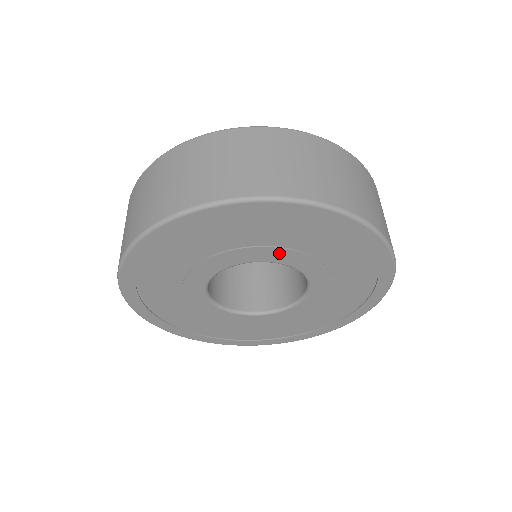
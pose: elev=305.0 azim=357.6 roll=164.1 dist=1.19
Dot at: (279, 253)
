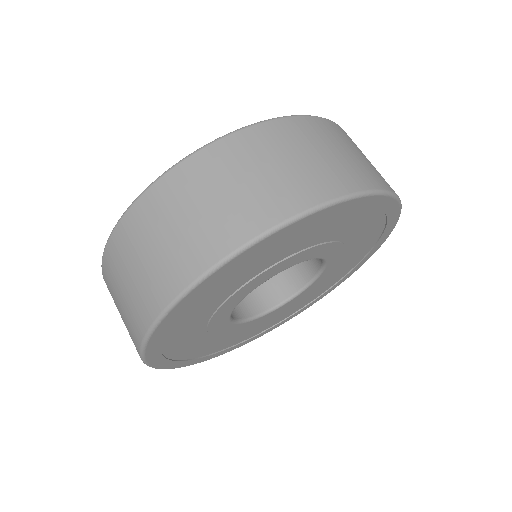
Dot at: (340, 253)
